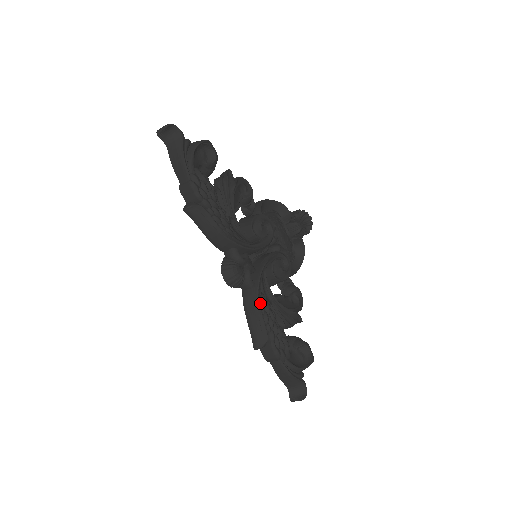
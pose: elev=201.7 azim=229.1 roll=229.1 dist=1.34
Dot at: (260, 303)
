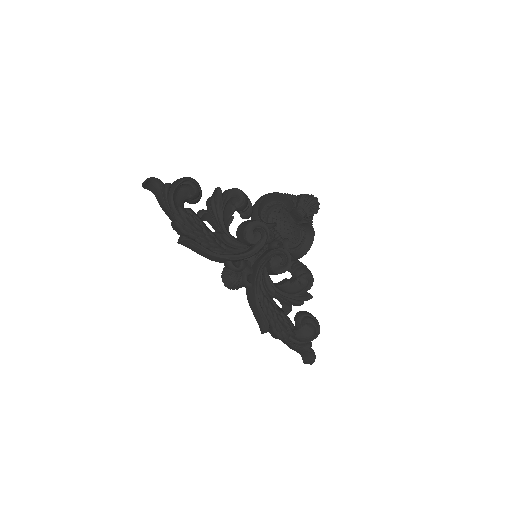
Dot at: (258, 300)
